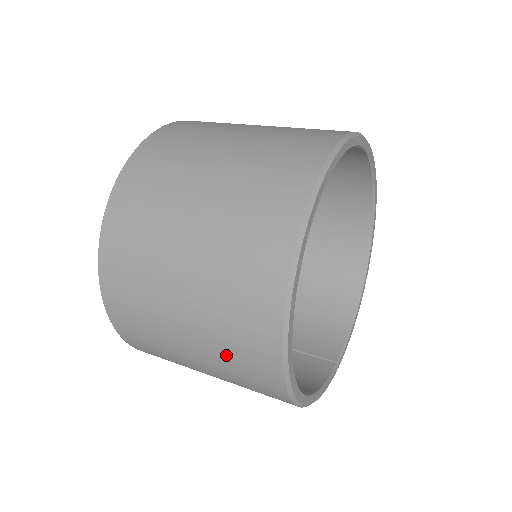
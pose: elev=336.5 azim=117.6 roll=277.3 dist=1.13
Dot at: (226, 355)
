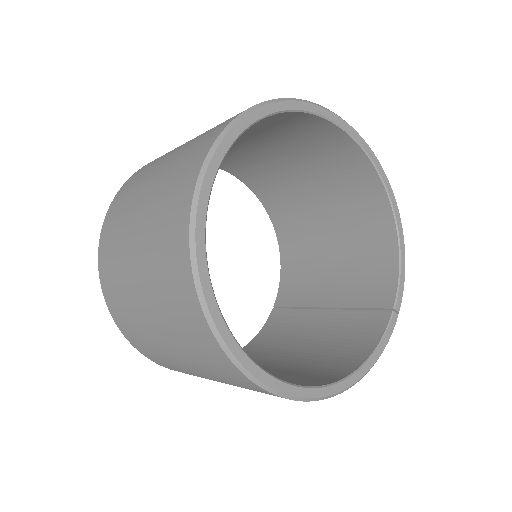
Dot at: occluded
